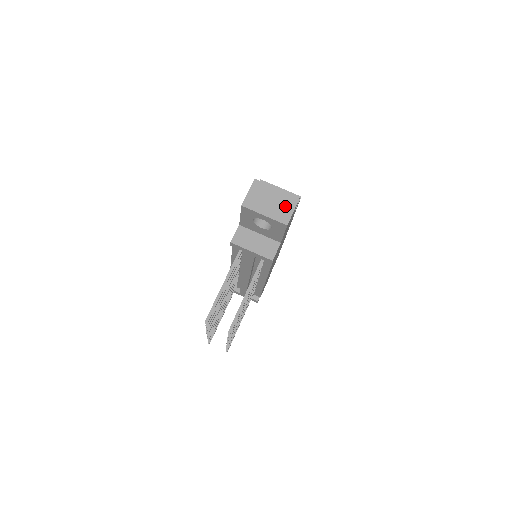
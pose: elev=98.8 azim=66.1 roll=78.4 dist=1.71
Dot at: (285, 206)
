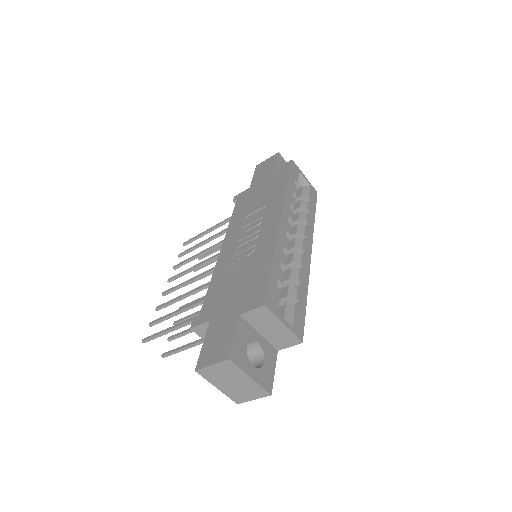
Dot at: (248, 393)
